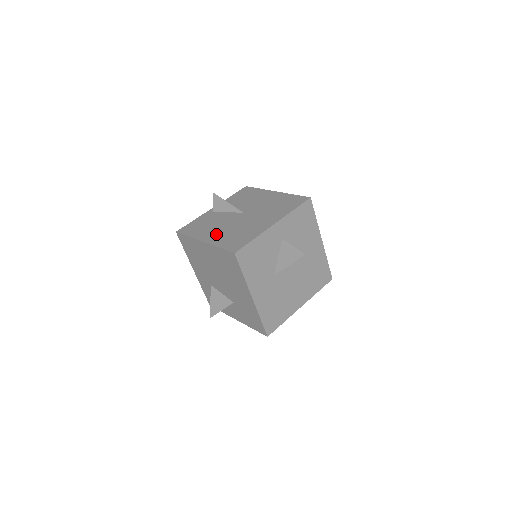
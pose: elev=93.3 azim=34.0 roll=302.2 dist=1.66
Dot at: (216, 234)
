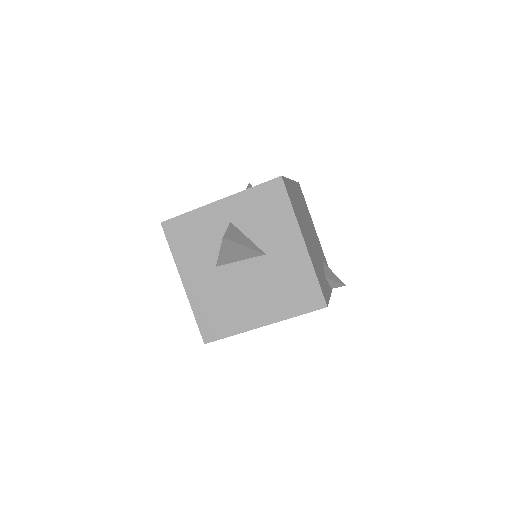
Dot at: occluded
